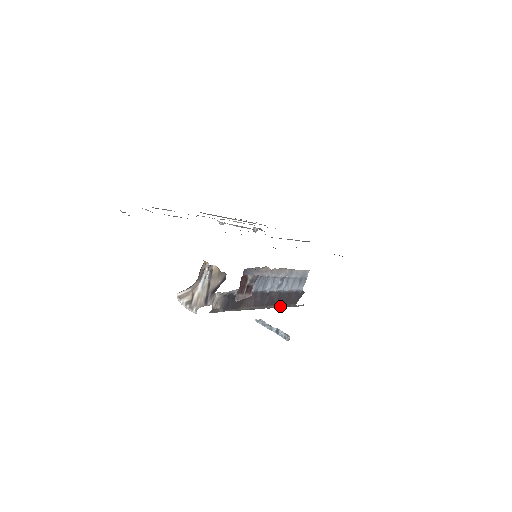
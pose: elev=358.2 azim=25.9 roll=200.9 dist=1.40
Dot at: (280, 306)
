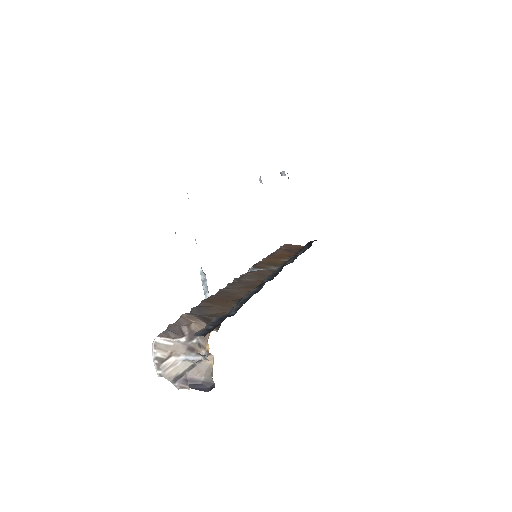
Dot at: occluded
